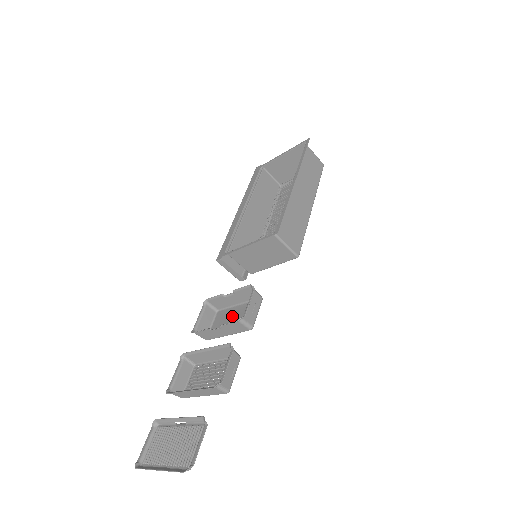
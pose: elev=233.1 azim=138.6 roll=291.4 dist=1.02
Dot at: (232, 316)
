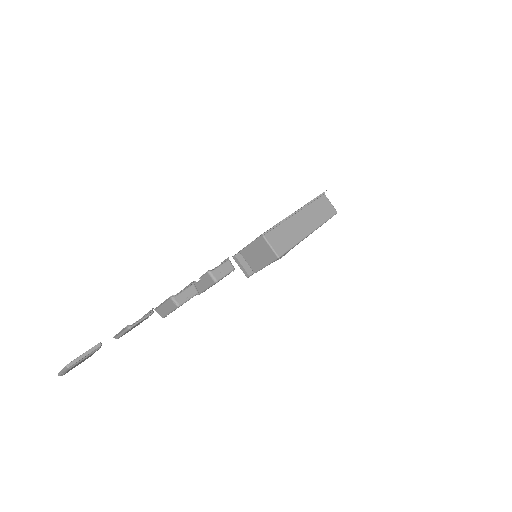
Dot at: occluded
